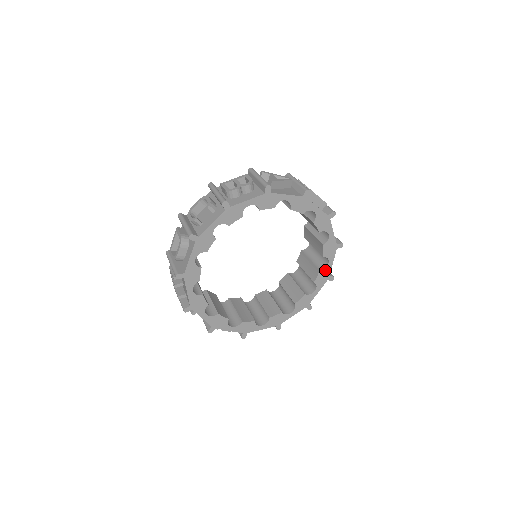
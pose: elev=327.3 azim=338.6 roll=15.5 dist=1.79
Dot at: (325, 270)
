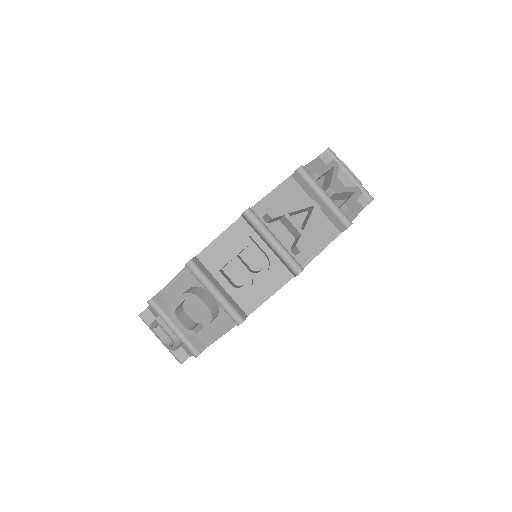
Dot at: occluded
